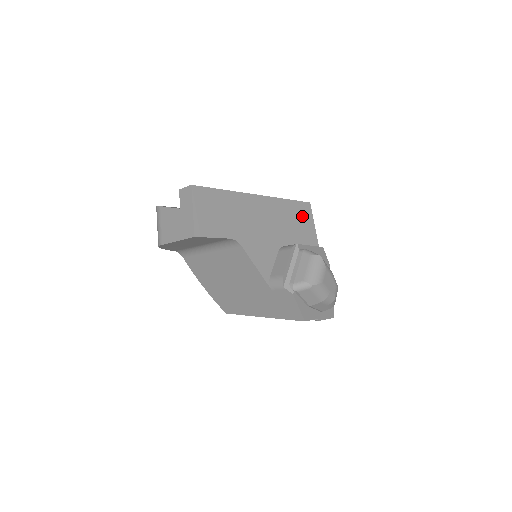
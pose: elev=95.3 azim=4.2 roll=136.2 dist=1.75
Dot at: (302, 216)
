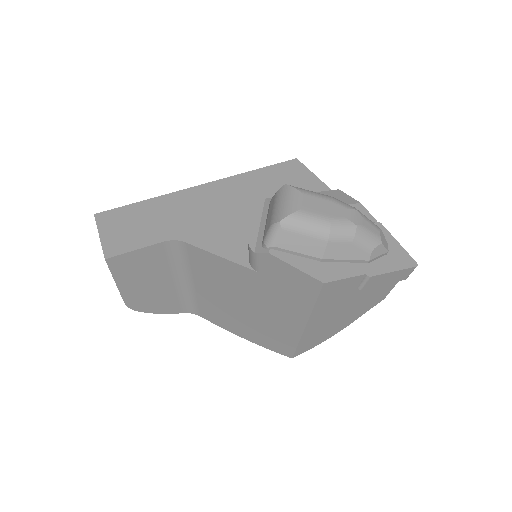
Dot at: (287, 176)
